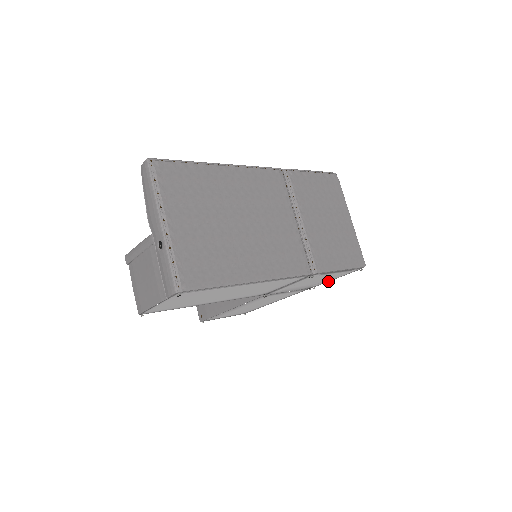
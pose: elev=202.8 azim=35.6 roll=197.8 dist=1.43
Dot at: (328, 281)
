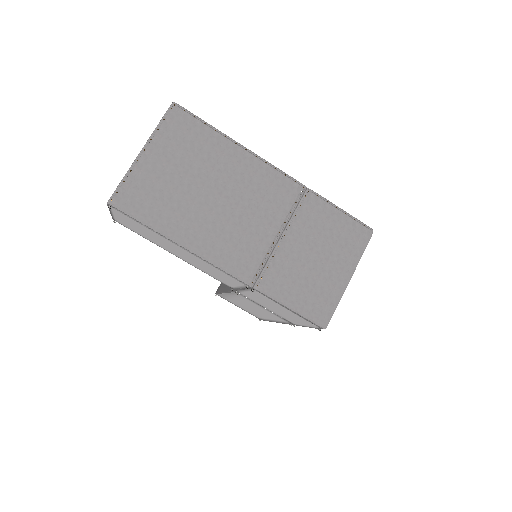
Dot at: (302, 325)
